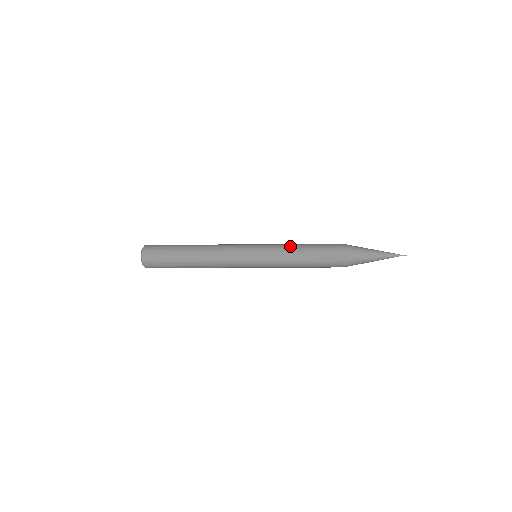
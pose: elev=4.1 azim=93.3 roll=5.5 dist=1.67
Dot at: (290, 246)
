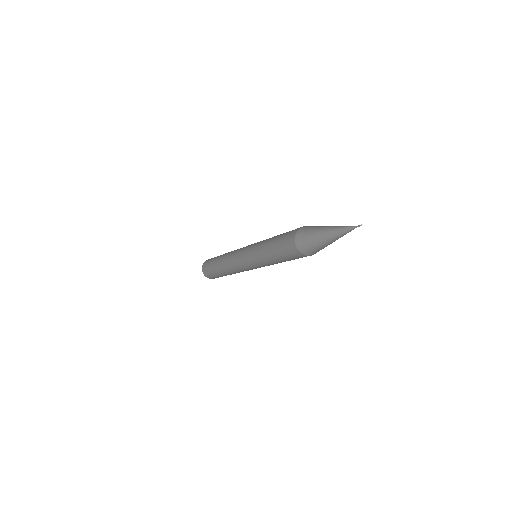
Dot at: (266, 240)
